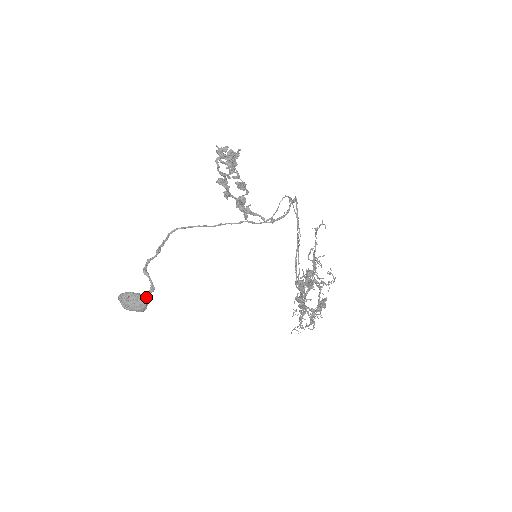
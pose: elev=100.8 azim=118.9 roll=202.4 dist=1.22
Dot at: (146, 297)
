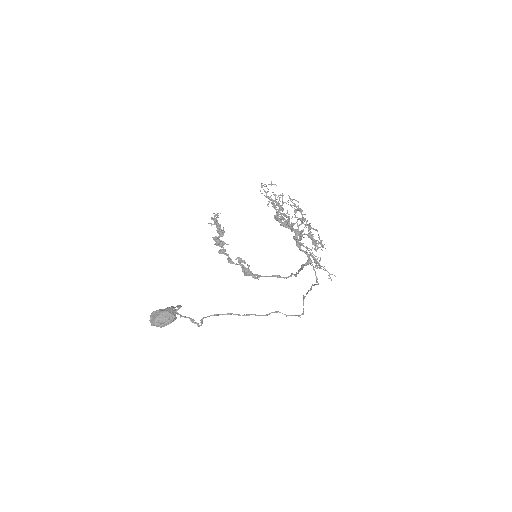
Dot at: (173, 307)
